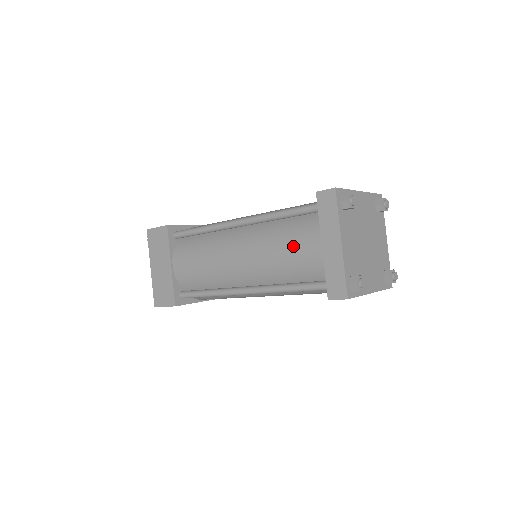
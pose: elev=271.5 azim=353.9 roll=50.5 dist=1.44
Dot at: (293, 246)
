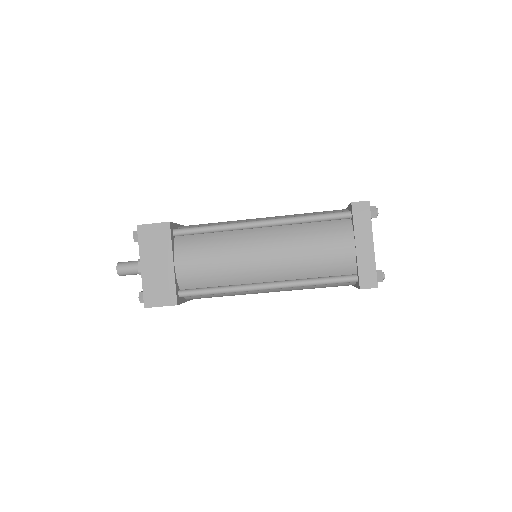
Dot at: (326, 246)
